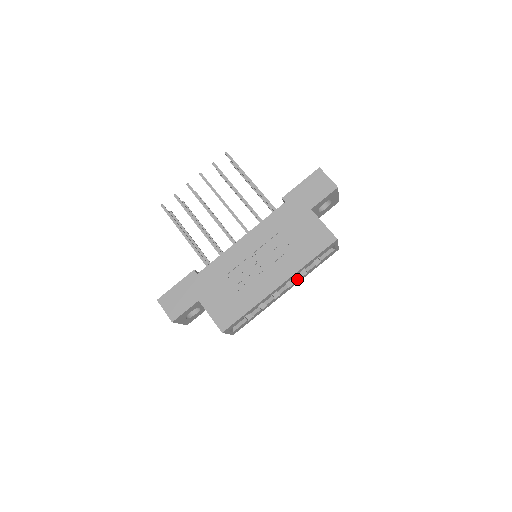
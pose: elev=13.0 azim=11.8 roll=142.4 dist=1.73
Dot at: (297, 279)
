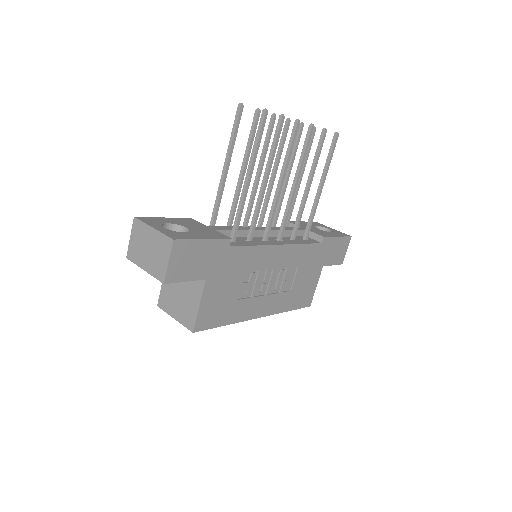
Dot at: occluded
